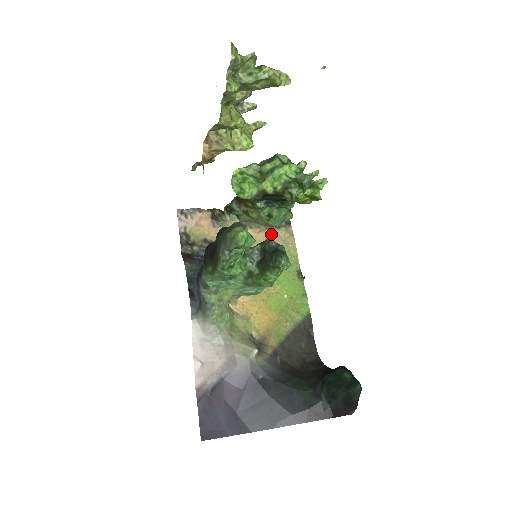
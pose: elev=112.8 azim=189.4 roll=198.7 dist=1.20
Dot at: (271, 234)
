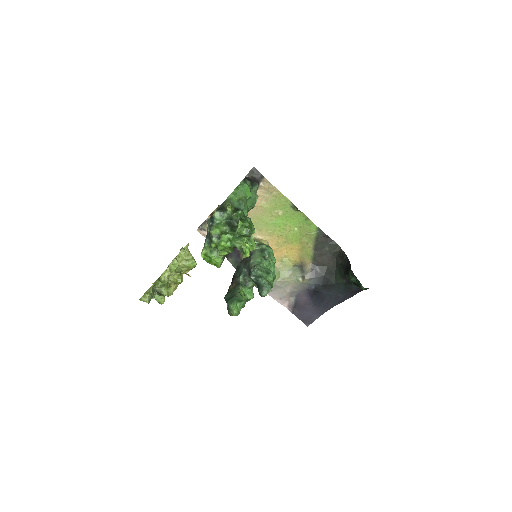
Dot at: occluded
